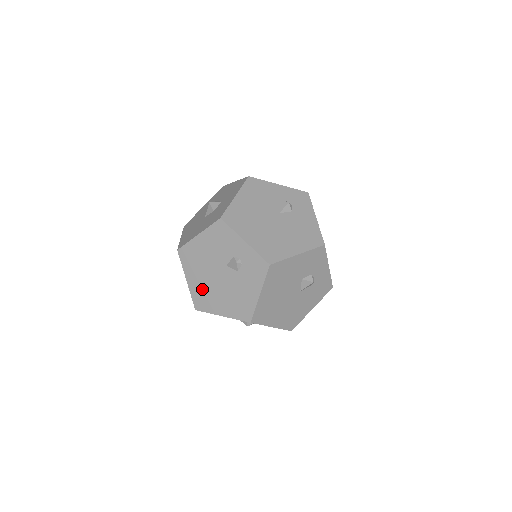
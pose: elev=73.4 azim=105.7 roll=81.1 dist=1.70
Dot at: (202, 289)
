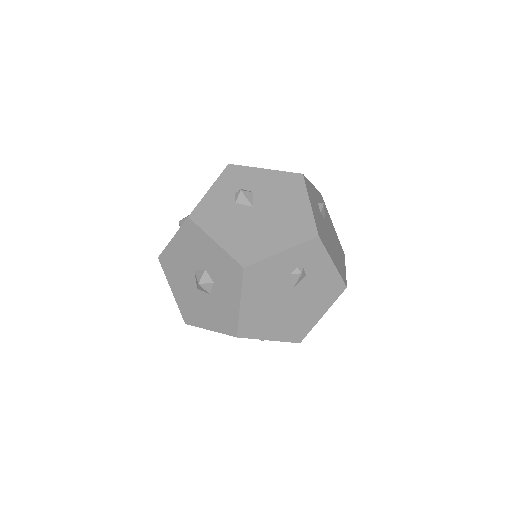
Dot at: occluded
